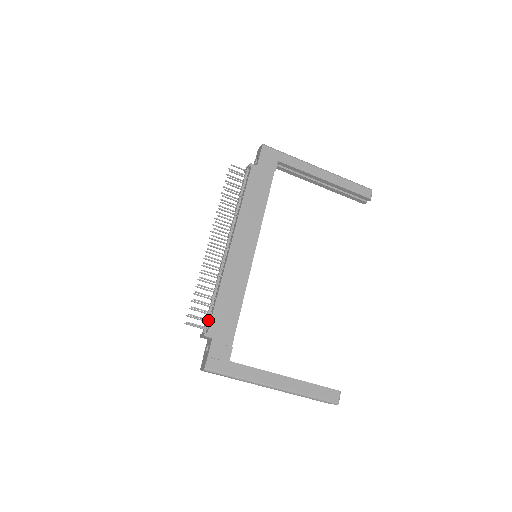
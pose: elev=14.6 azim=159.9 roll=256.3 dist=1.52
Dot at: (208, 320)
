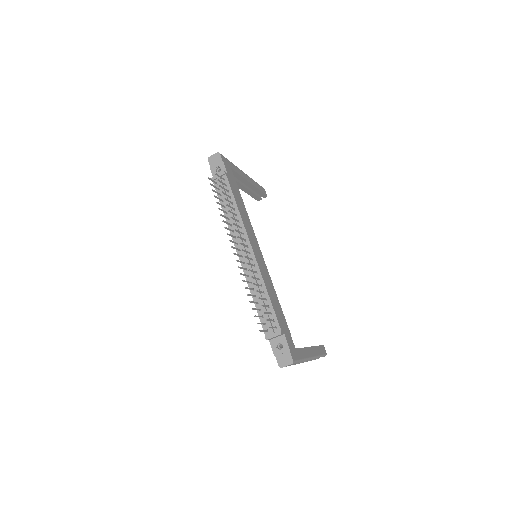
Dot at: (273, 320)
